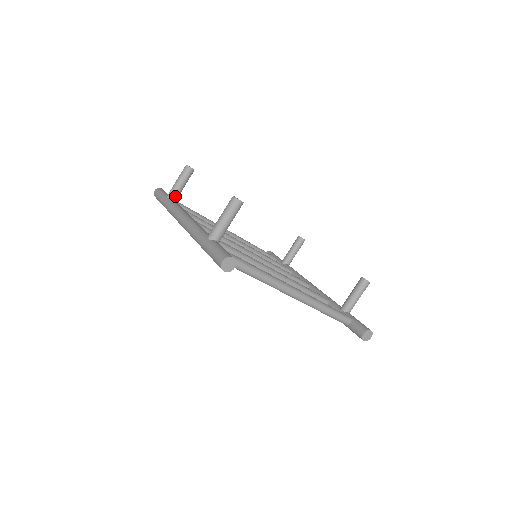
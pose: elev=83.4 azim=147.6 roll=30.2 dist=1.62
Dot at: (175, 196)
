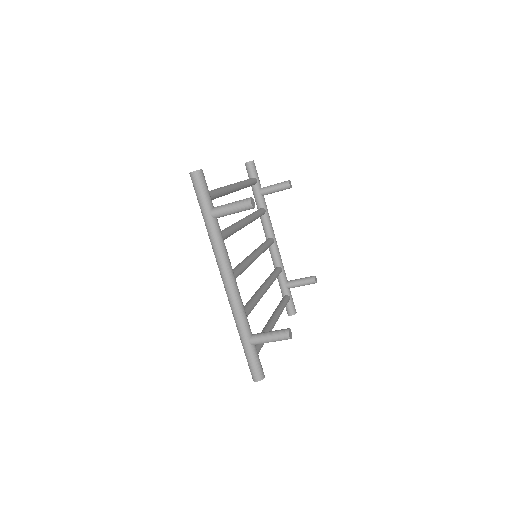
Dot at: occluded
